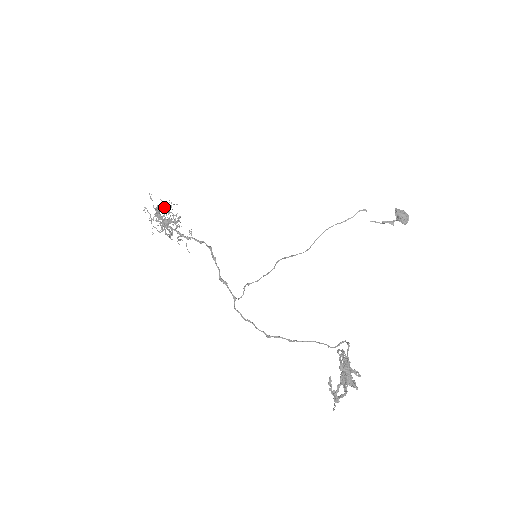
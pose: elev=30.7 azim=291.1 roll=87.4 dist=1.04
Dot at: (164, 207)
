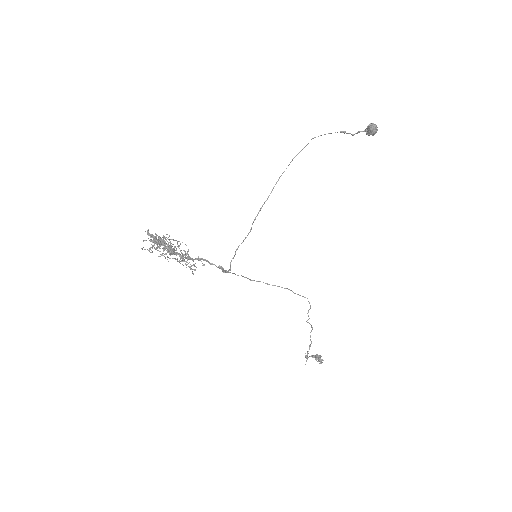
Dot at: (179, 262)
